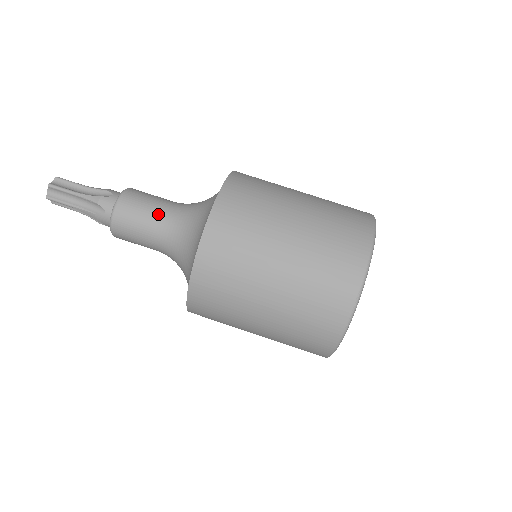
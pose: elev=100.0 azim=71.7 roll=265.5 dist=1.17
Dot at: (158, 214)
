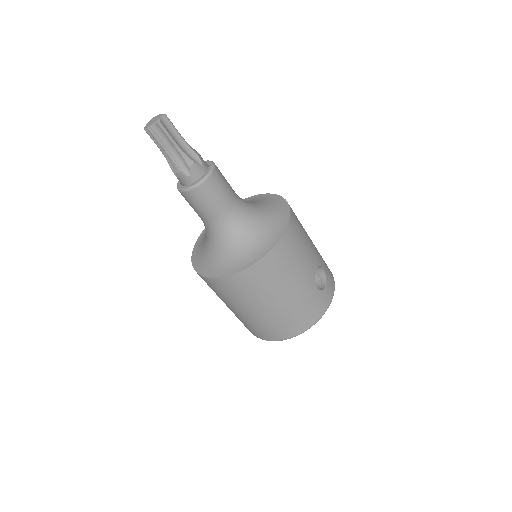
Dot at: (208, 217)
